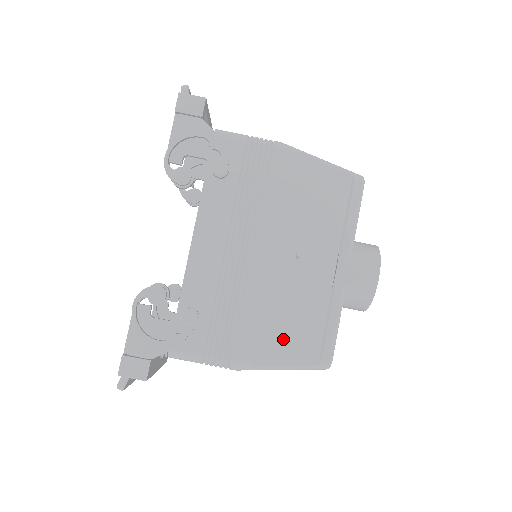
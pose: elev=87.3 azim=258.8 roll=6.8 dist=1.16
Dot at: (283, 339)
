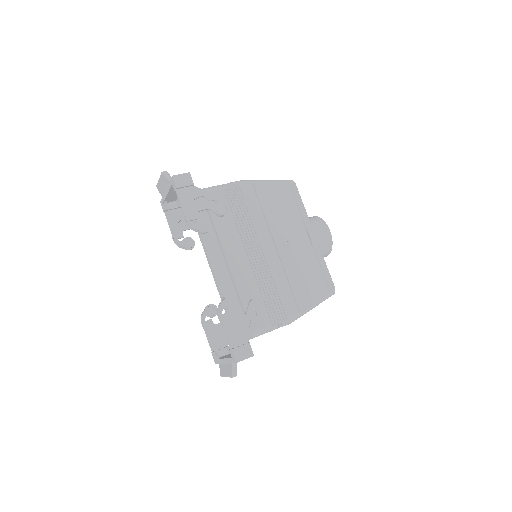
Dot at: (306, 290)
